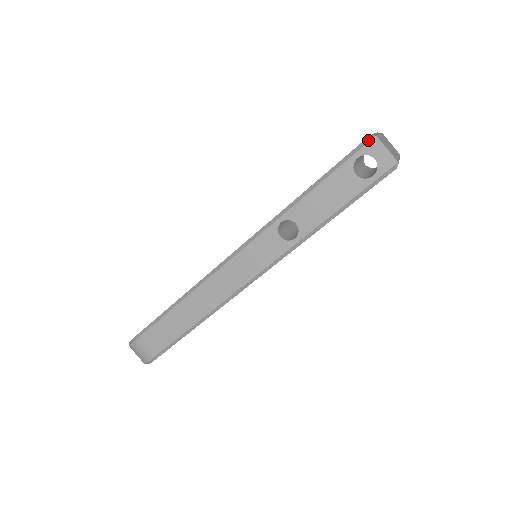
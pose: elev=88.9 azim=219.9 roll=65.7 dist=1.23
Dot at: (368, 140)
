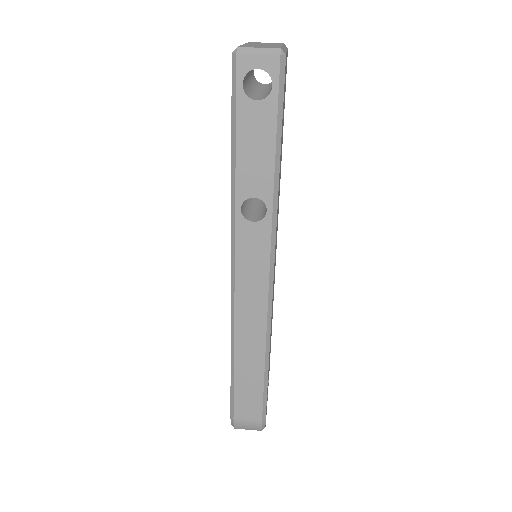
Dot at: (234, 59)
